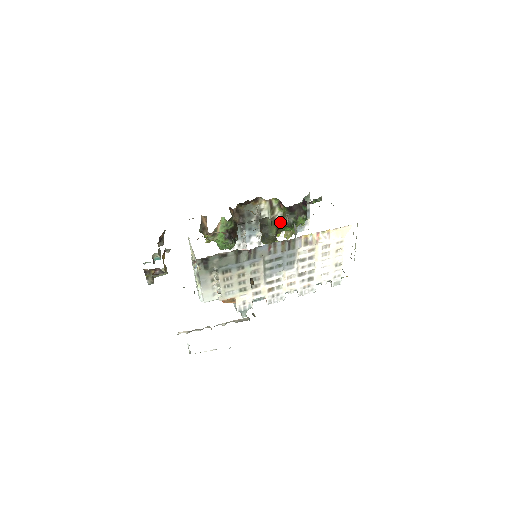
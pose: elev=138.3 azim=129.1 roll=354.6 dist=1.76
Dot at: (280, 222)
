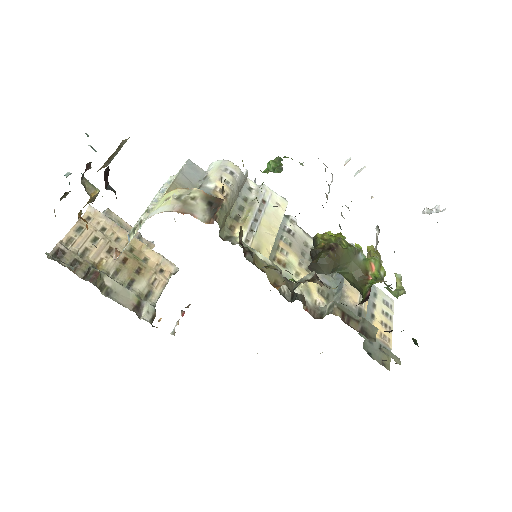
Dot at: (346, 278)
